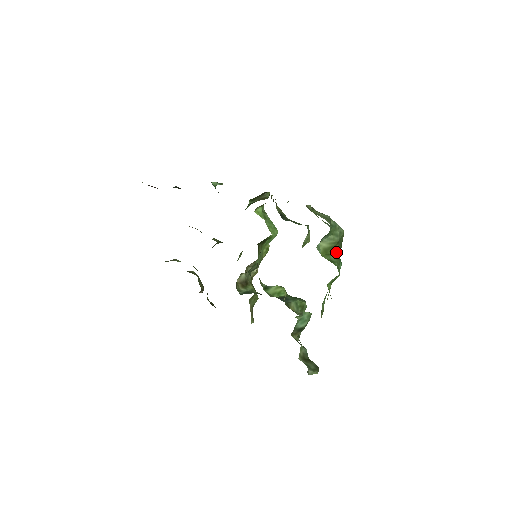
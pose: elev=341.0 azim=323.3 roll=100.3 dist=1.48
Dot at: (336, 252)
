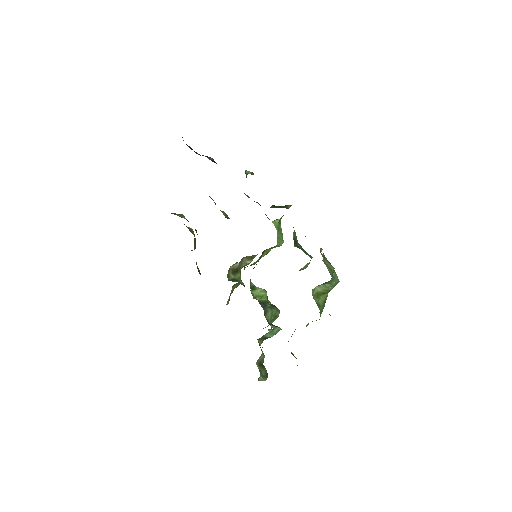
Dot at: (325, 297)
